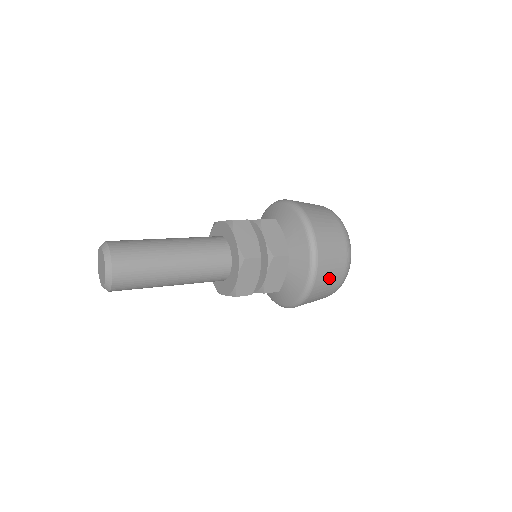
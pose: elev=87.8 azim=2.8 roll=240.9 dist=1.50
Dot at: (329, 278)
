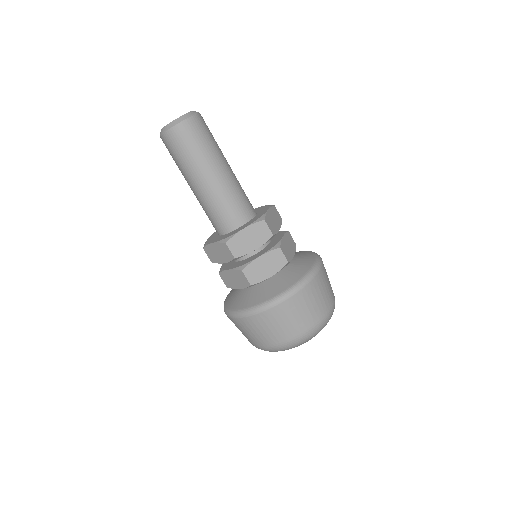
Dot at: (249, 332)
